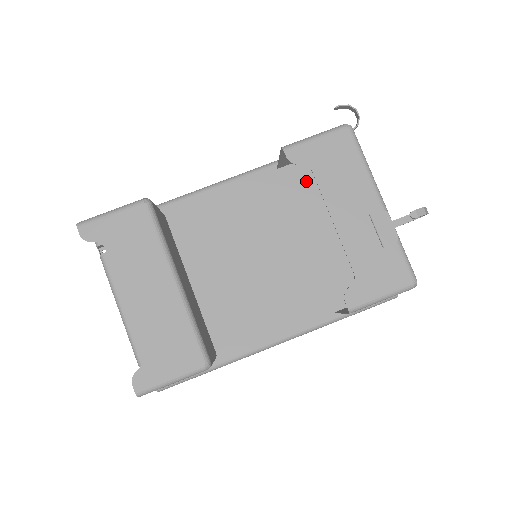
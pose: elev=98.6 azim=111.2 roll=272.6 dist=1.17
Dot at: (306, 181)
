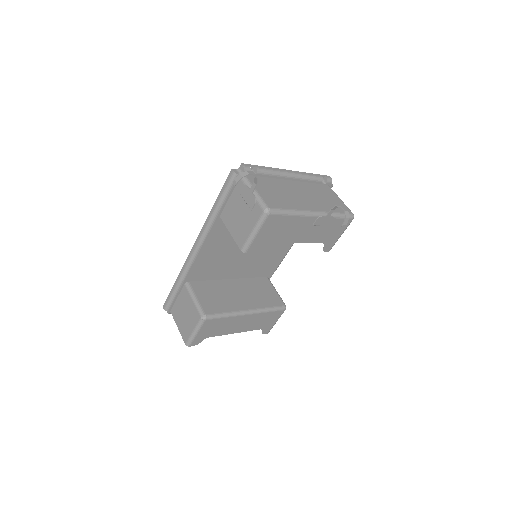
Dot at: occluded
